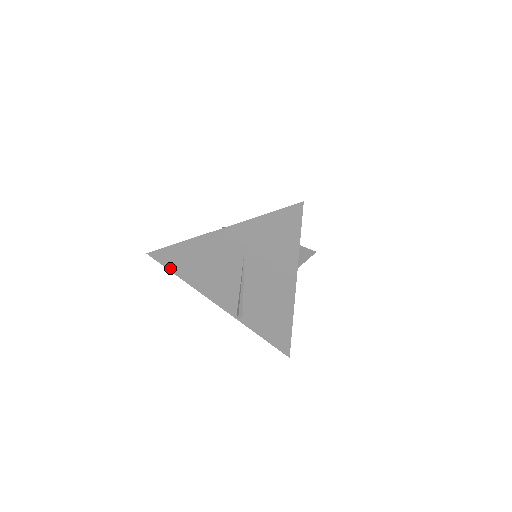
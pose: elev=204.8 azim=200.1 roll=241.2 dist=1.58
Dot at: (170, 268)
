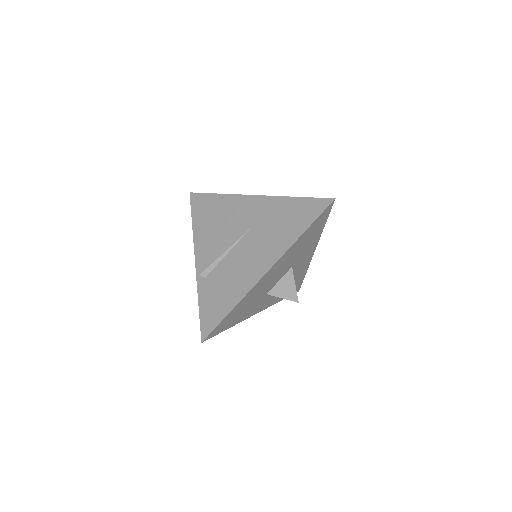
Dot at: (194, 211)
